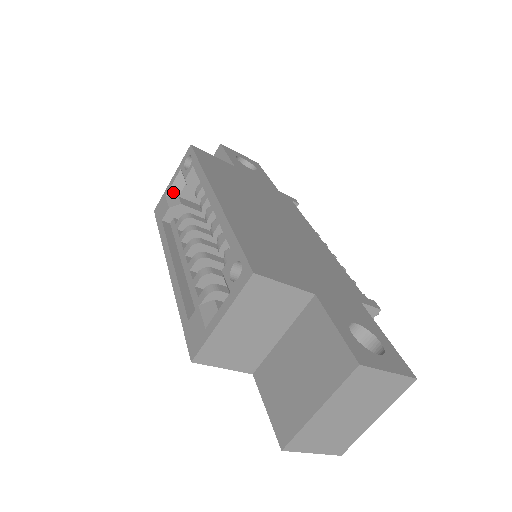
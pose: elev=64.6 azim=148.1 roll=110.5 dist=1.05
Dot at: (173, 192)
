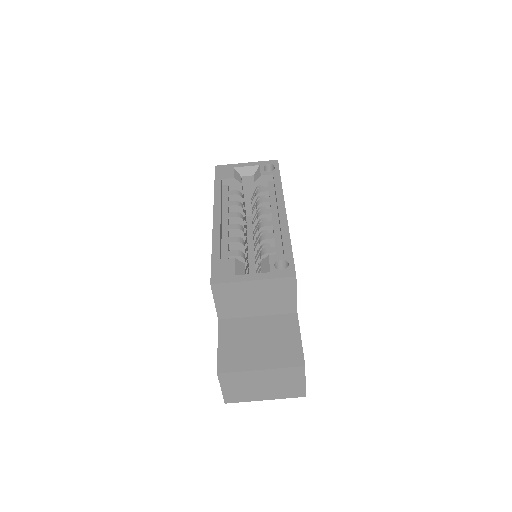
Dot at: (241, 171)
